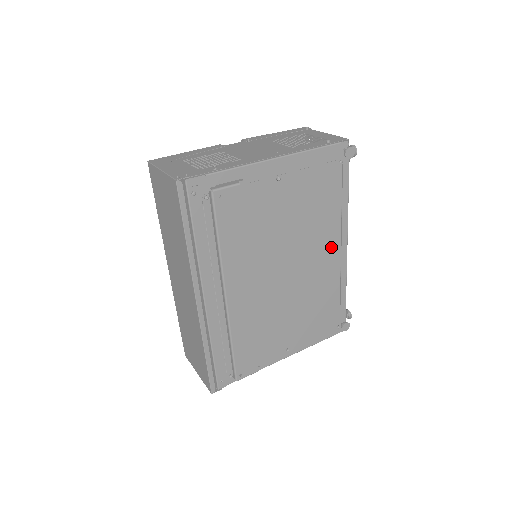
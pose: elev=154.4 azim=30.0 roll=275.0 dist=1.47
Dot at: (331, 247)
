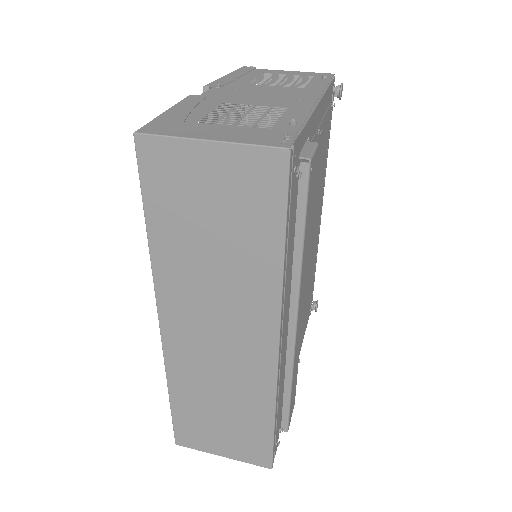
Dot at: (318, 217)
